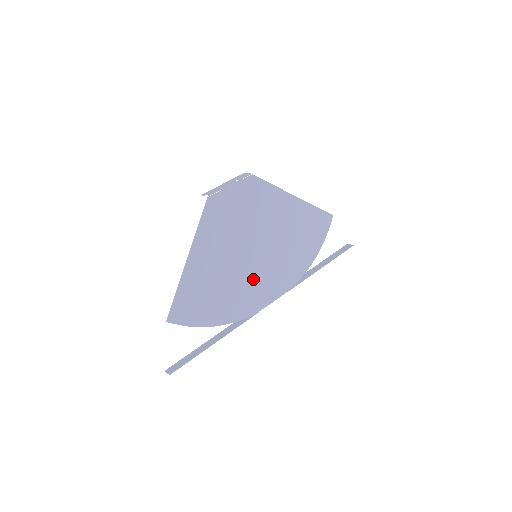
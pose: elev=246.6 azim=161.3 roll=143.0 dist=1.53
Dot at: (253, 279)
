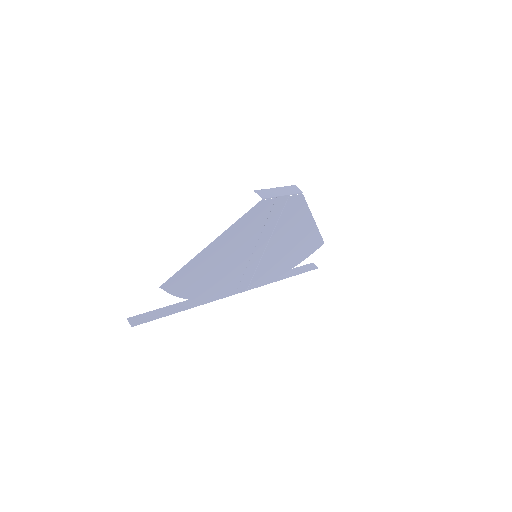
Dot at: (241, 273)
